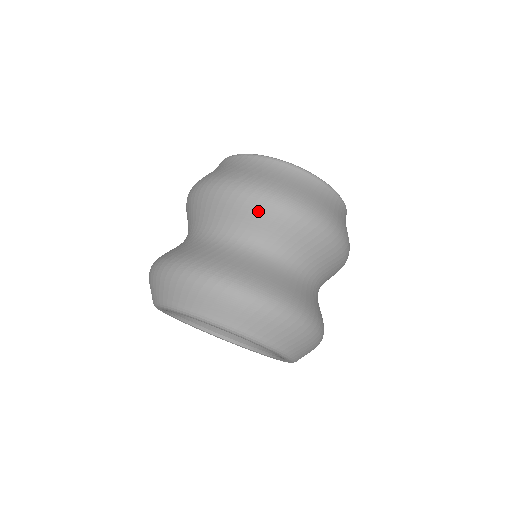
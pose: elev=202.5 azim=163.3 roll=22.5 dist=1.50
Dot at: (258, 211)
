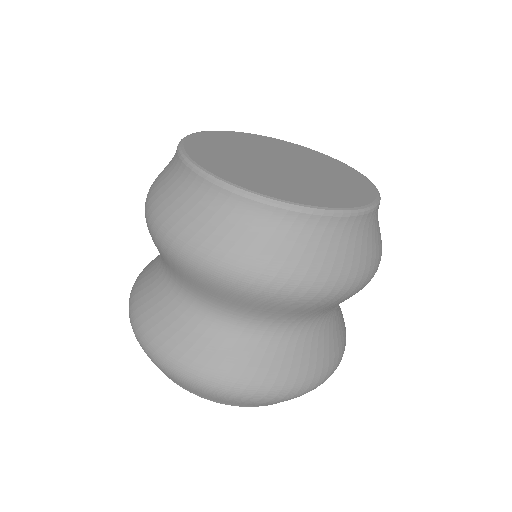
Dot at: (263, 302)
